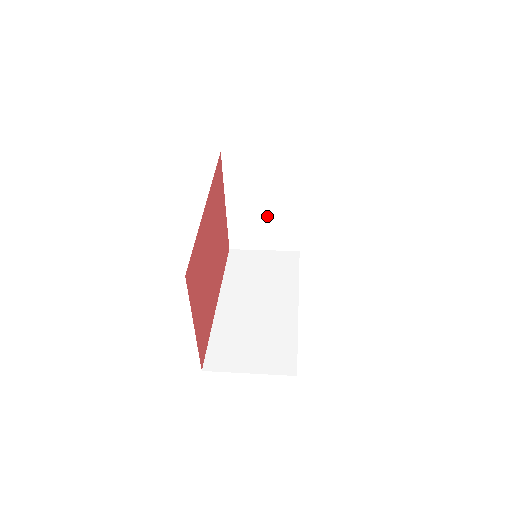
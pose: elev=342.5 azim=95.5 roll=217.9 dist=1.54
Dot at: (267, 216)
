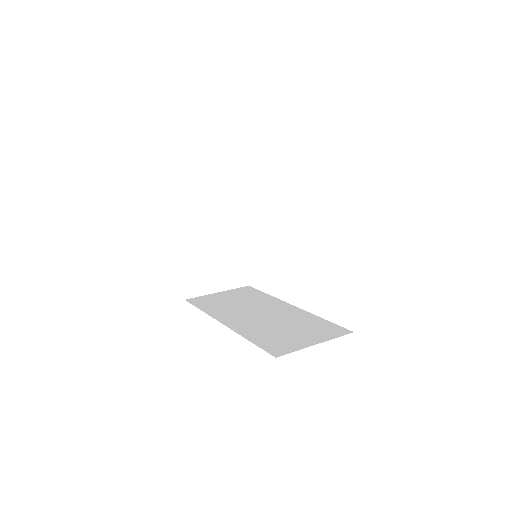
Dot at: (219, 252)
